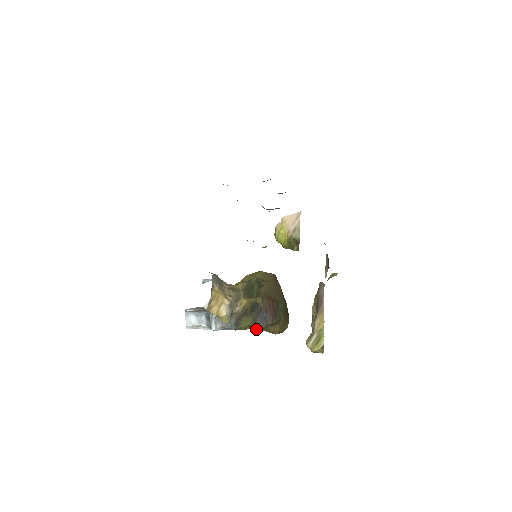
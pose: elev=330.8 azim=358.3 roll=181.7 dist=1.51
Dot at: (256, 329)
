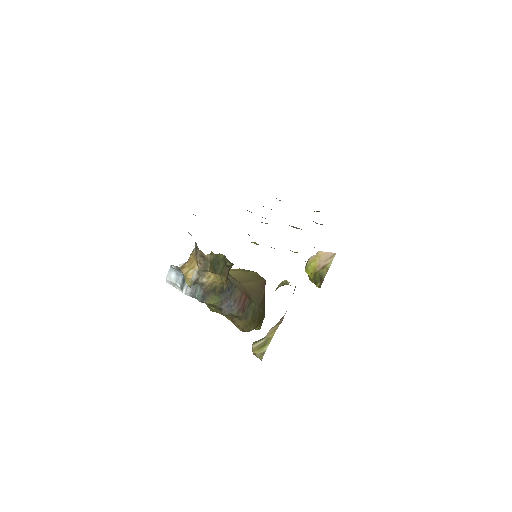
Dot at: (225, 316)
